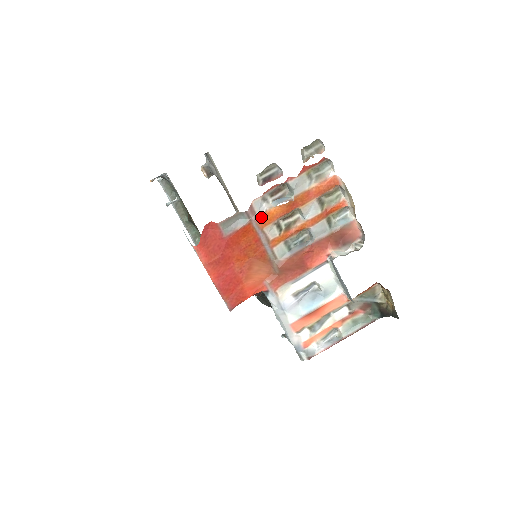
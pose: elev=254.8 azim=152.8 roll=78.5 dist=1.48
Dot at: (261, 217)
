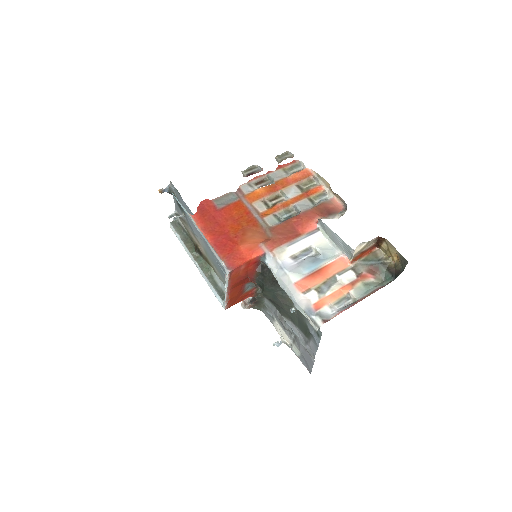
Dot at: (249, 195)
